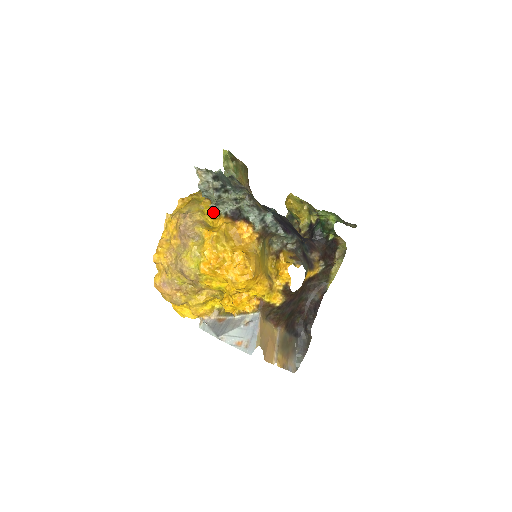
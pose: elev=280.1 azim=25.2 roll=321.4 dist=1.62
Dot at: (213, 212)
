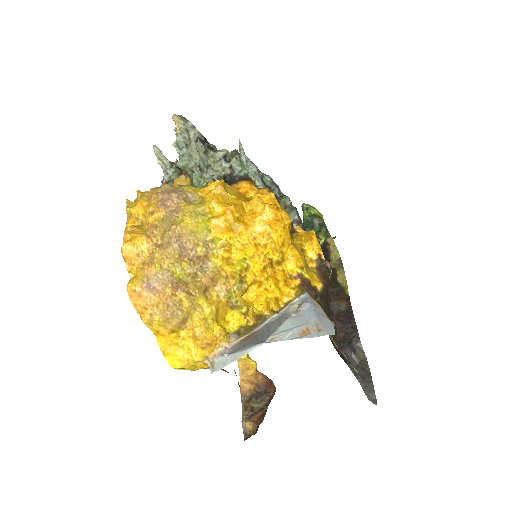
Dot at: (195, 185)
